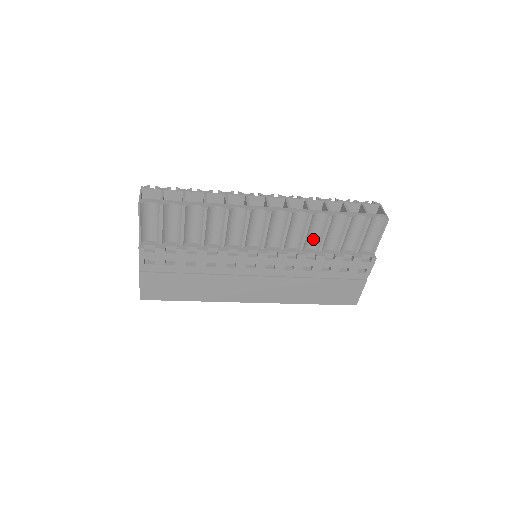
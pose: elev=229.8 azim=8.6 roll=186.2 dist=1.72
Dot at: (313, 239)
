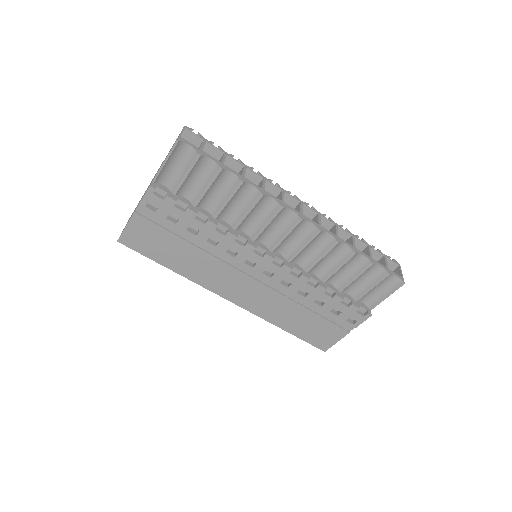
Dot at: (323, 267)
